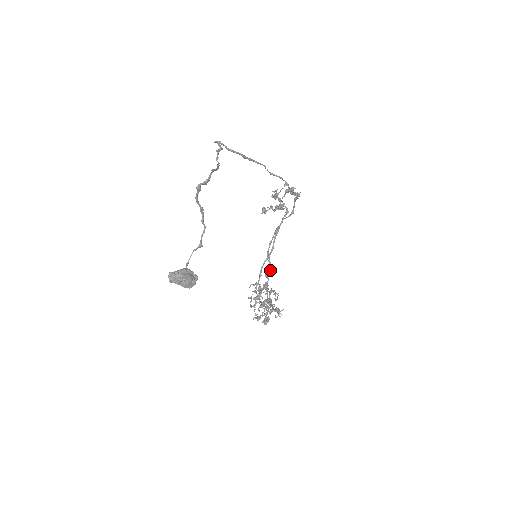
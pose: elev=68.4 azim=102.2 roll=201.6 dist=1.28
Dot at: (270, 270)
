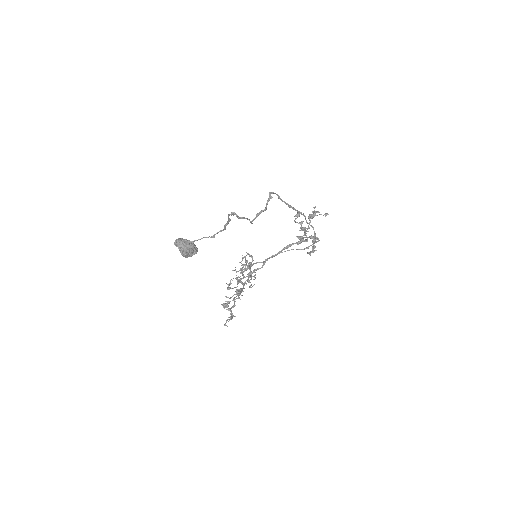
Dot at: occluded
